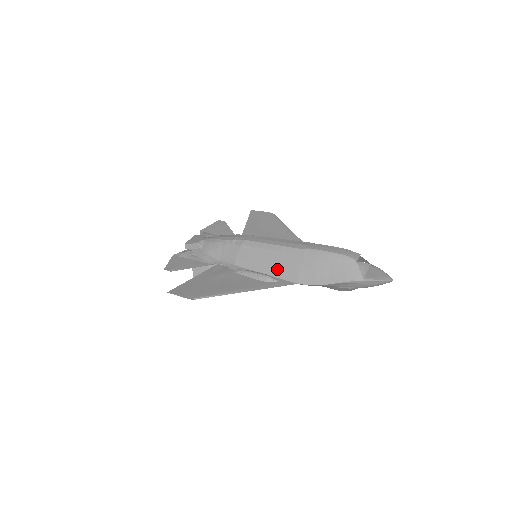
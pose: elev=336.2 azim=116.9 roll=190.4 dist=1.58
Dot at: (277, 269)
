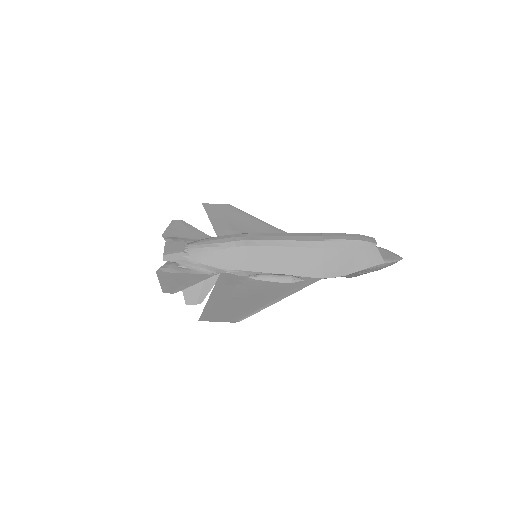
Dot at: (297, 267)
